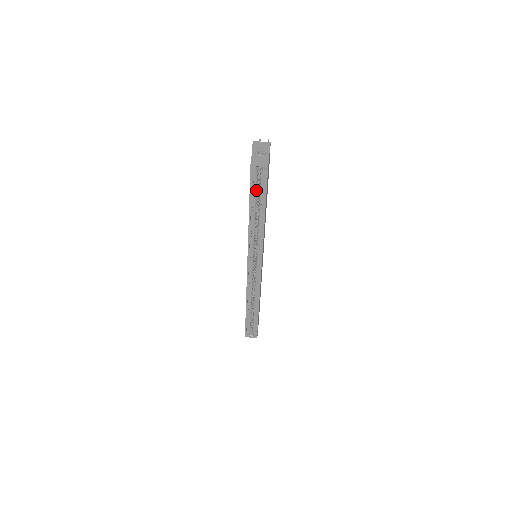
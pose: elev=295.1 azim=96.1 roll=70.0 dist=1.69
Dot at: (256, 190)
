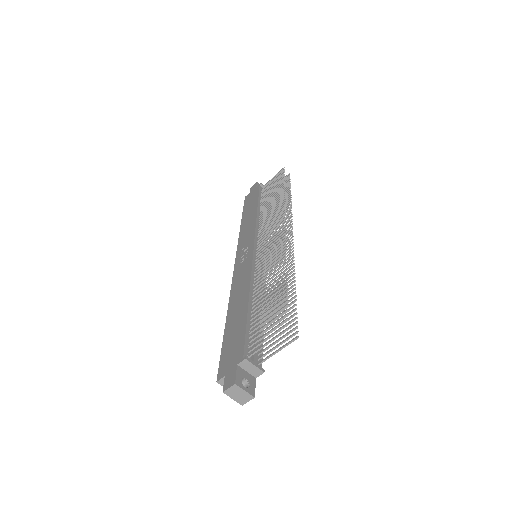
Dot at: occluded
